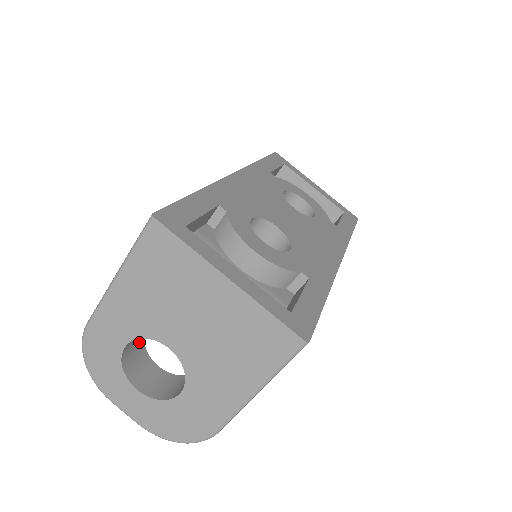
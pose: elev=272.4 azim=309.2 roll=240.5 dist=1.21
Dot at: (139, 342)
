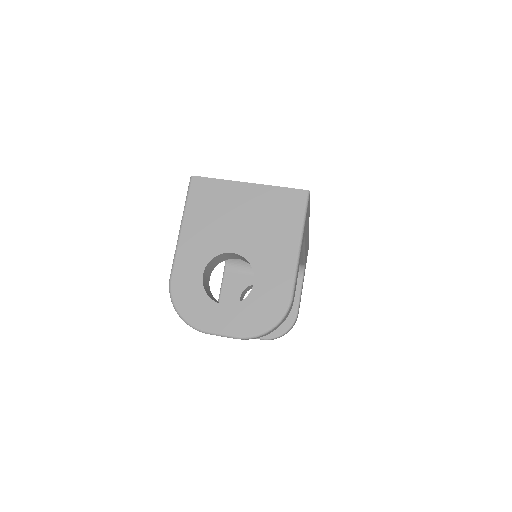
Dot at: (208, 290)
